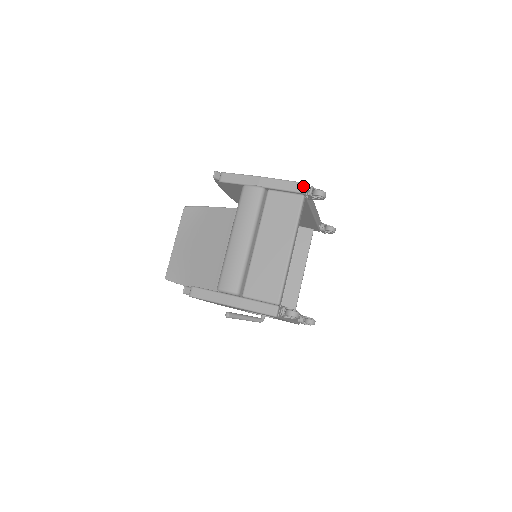
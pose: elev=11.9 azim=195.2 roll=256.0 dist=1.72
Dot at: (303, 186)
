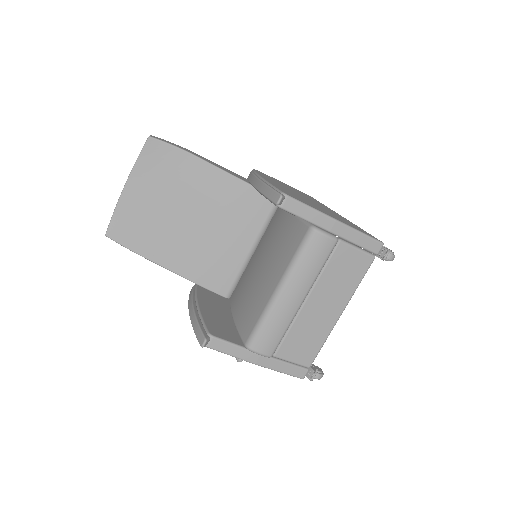
Dot at: (379, 247)
